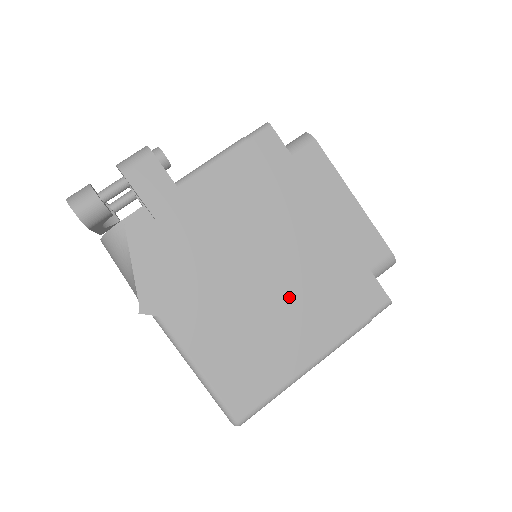
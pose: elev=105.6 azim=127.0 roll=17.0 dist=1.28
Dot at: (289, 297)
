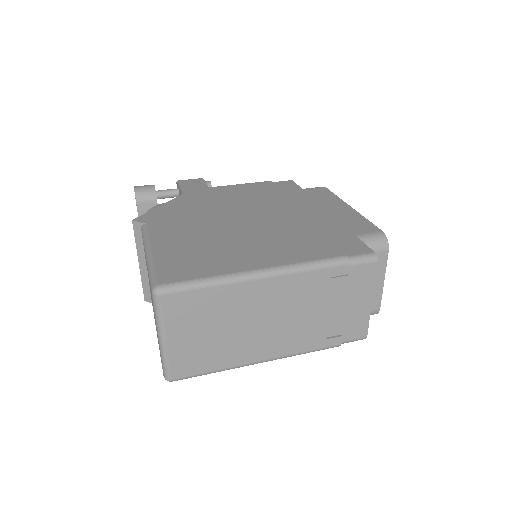
Dot at: (264, 233)
